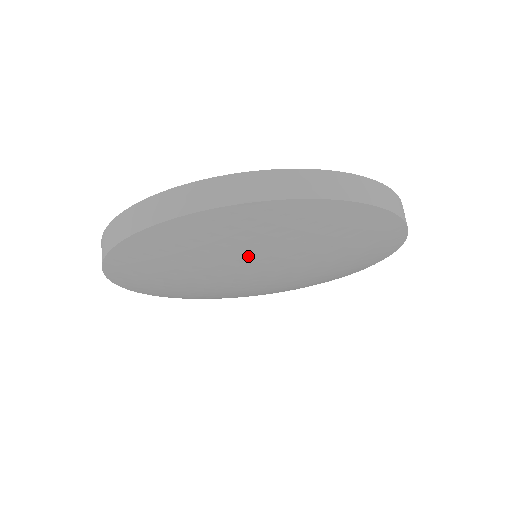
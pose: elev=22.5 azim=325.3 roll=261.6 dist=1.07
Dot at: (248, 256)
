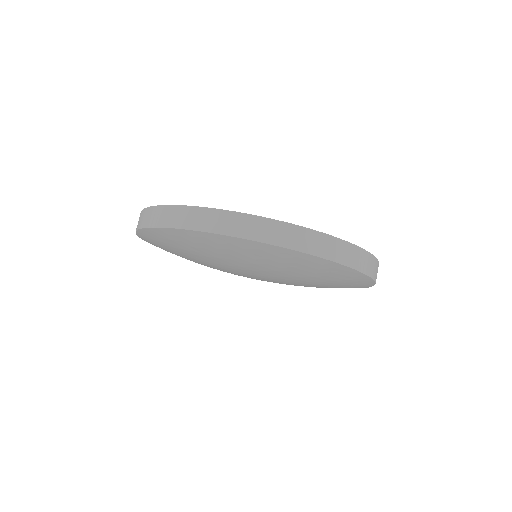
Dot at: (236, 263)
